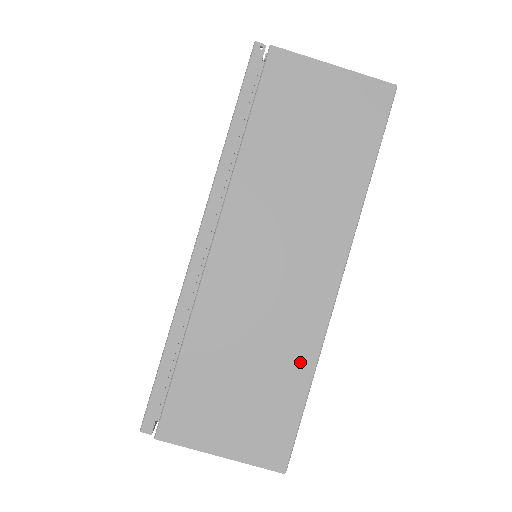
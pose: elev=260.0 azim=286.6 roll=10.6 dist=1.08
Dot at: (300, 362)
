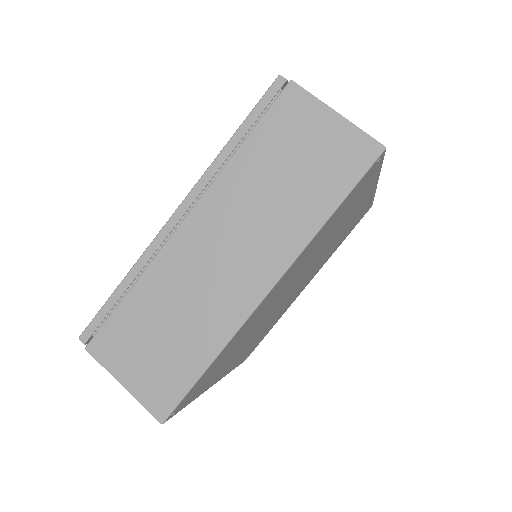
Dot at: occluded
